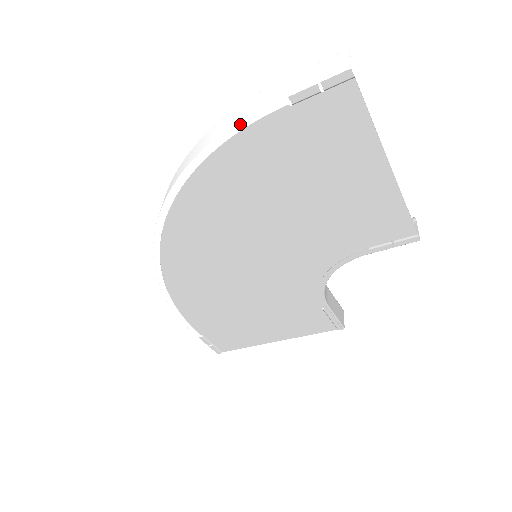
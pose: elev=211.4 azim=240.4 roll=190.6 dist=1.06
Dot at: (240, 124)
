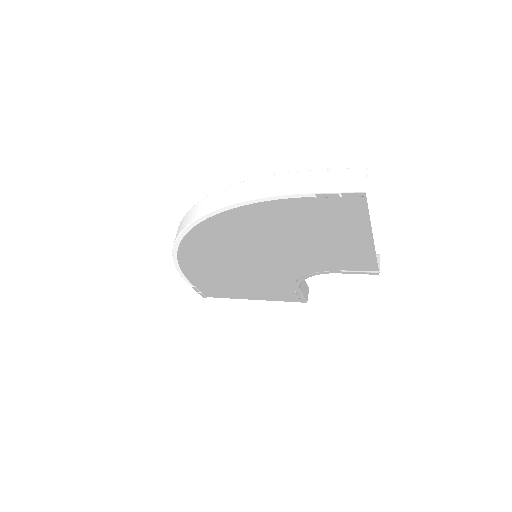
Dot at: (274, 197)
